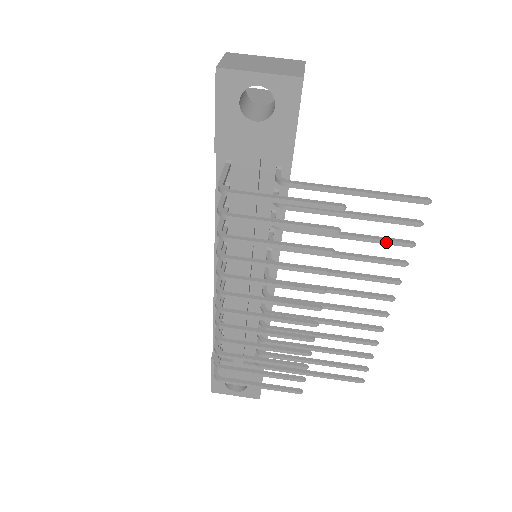
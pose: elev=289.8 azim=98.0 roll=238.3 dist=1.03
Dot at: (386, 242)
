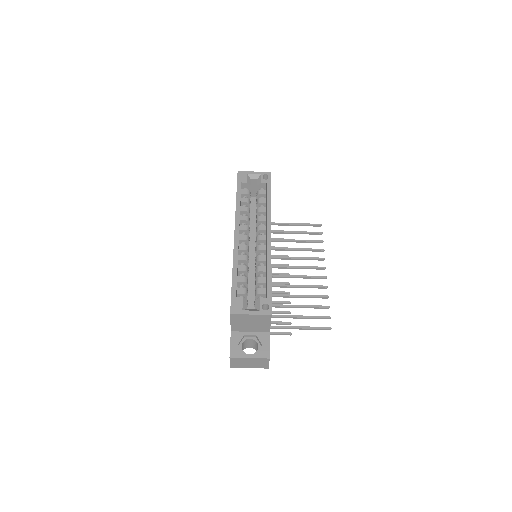
Dot at: (316, 308)
